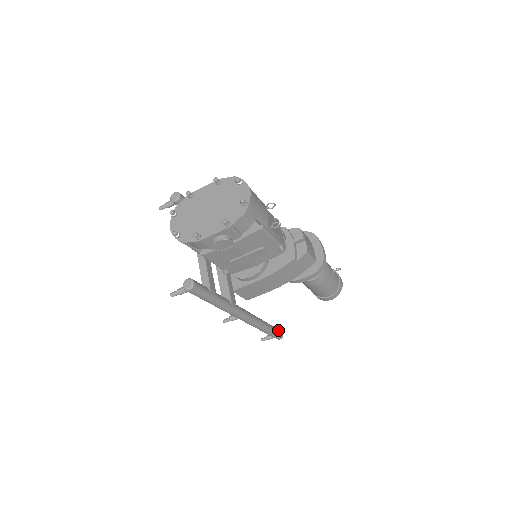
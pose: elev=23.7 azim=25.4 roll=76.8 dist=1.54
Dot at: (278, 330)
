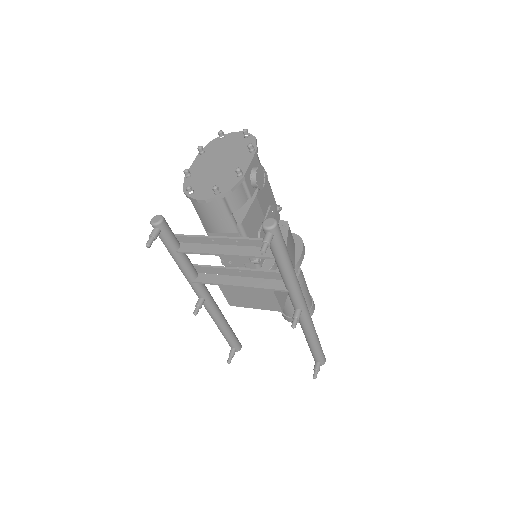
Dot at: occluded
